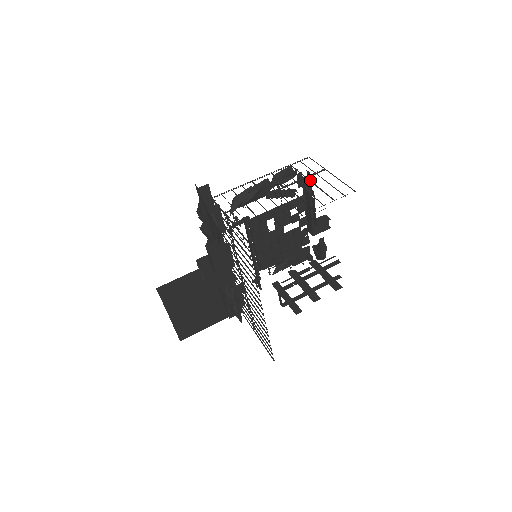
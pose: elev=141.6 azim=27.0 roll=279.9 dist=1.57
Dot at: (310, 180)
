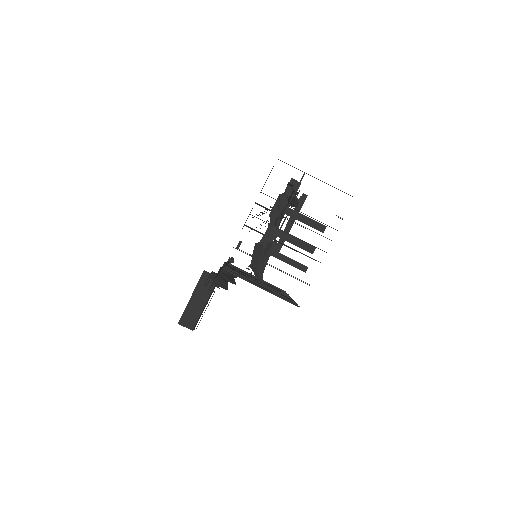
Dot at: occluded
